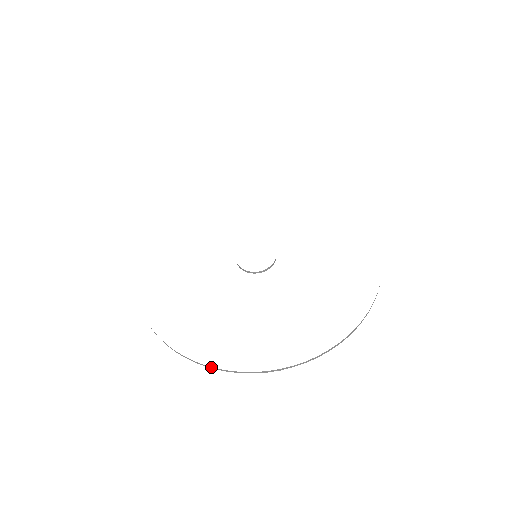
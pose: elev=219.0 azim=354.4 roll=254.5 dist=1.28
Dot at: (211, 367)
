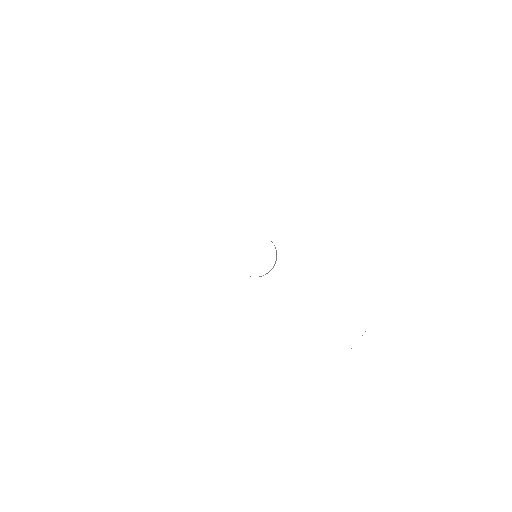
Dot at: occluded
